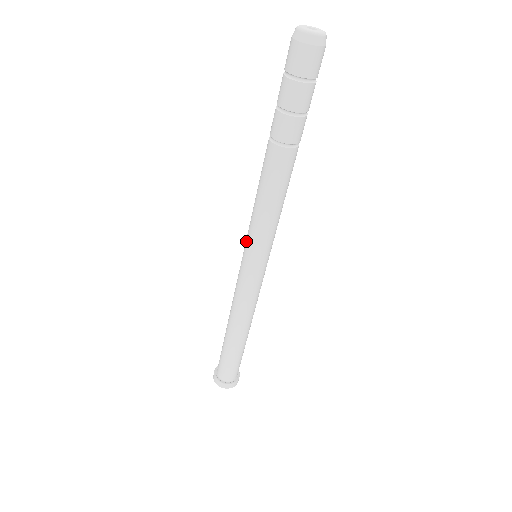
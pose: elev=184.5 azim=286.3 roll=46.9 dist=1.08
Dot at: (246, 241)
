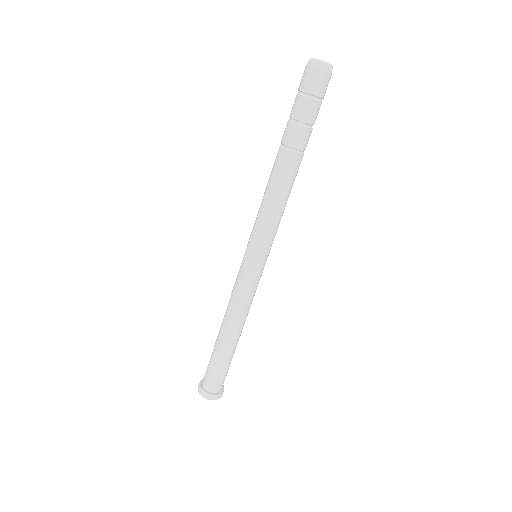
Dot at: (251, 241)
